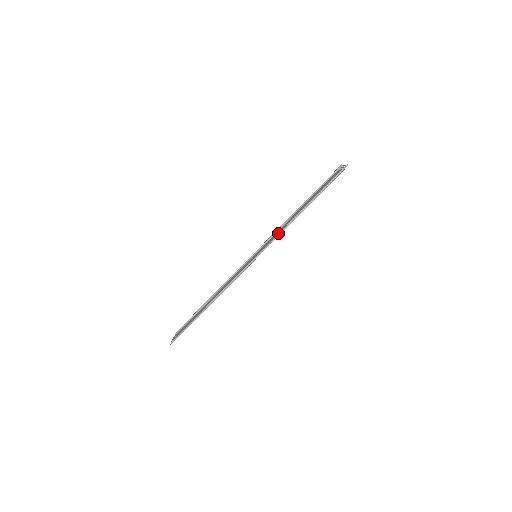
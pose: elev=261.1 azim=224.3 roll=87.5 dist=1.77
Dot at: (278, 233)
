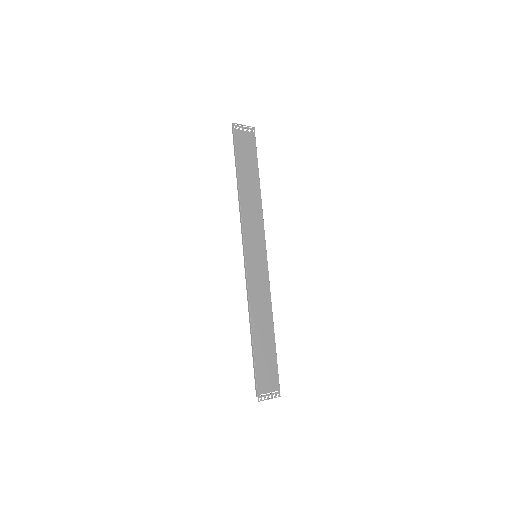
Dot at: (251, 222)
